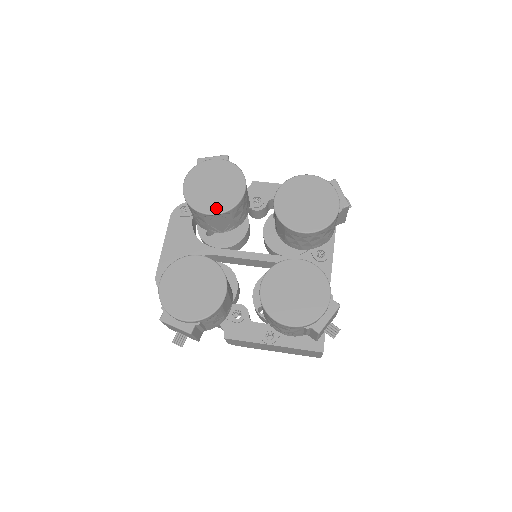
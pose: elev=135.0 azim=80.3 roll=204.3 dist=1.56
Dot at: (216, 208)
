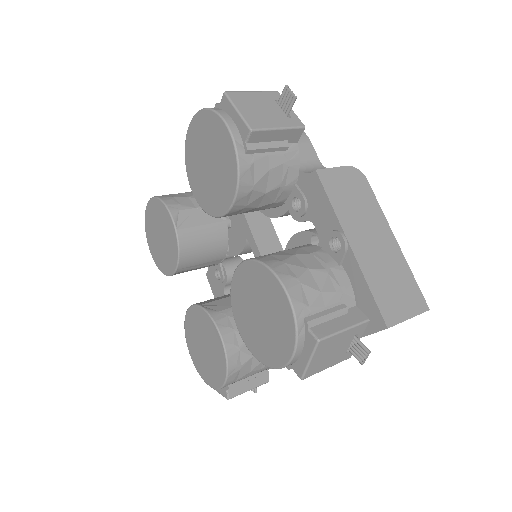
Dot at: (198, 194)
